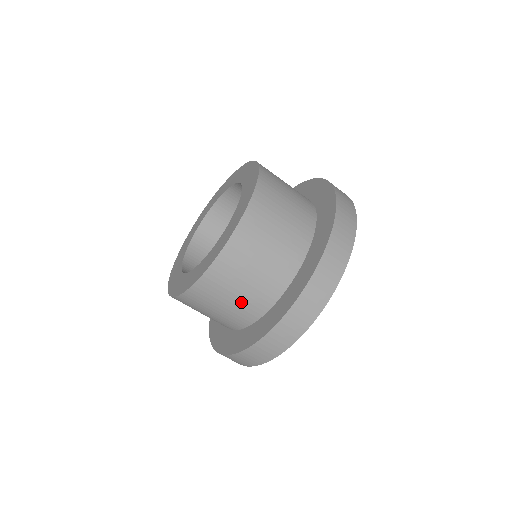
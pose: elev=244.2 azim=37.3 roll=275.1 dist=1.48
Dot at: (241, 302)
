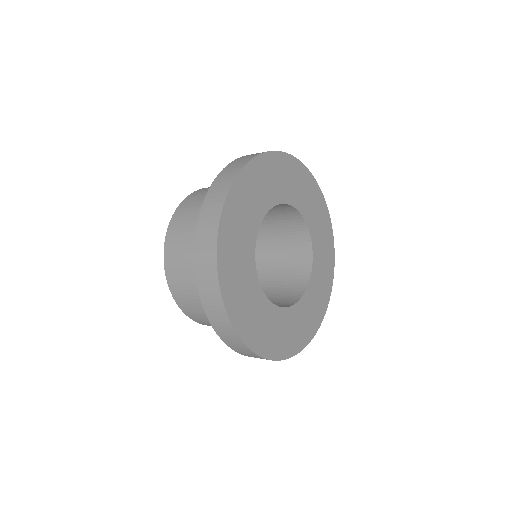
Dot at: occluded
